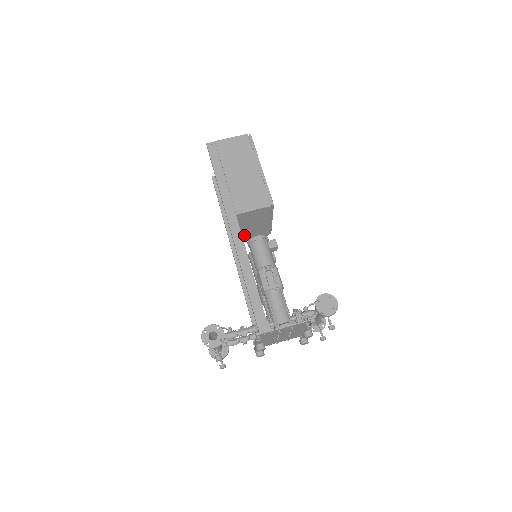
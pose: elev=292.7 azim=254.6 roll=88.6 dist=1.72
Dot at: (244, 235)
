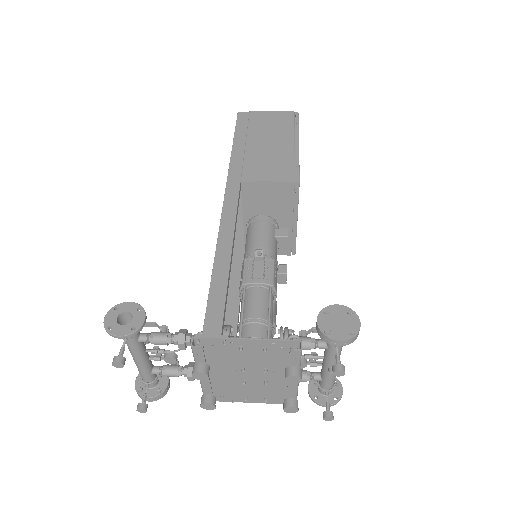
Dot at: occluded
